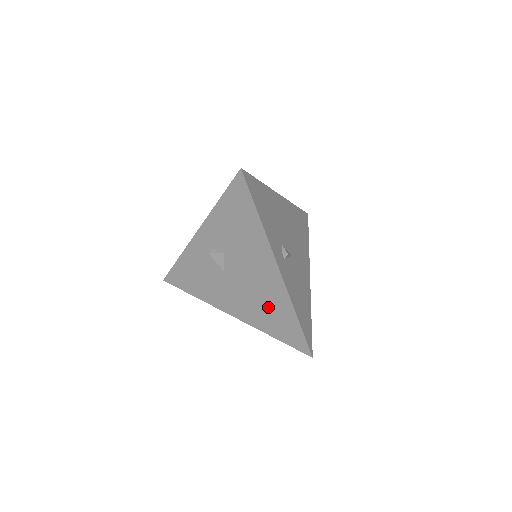
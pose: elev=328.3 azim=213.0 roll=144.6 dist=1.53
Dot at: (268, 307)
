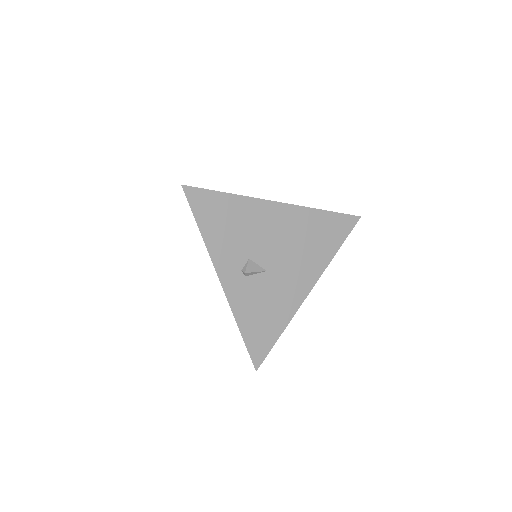
Dot at: (310, 238)
